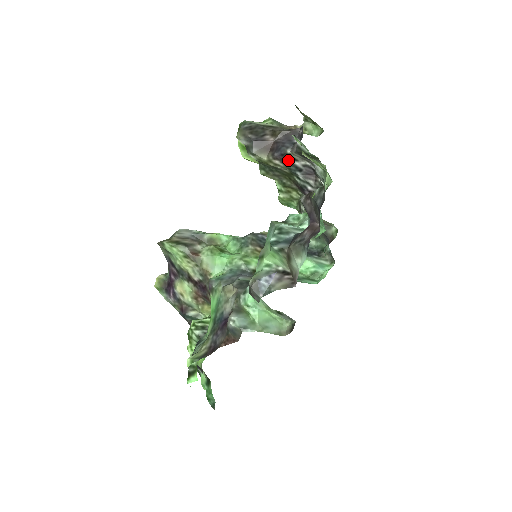
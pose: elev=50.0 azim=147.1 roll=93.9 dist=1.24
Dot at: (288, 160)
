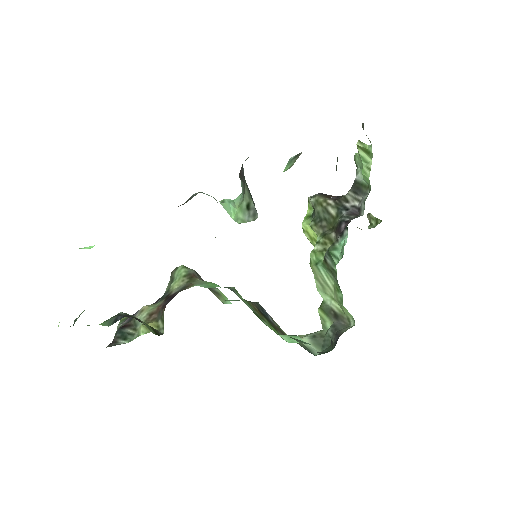
Dot at: (341, 200)
